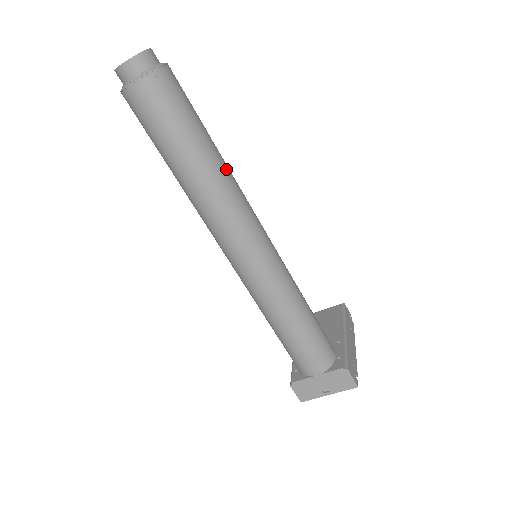
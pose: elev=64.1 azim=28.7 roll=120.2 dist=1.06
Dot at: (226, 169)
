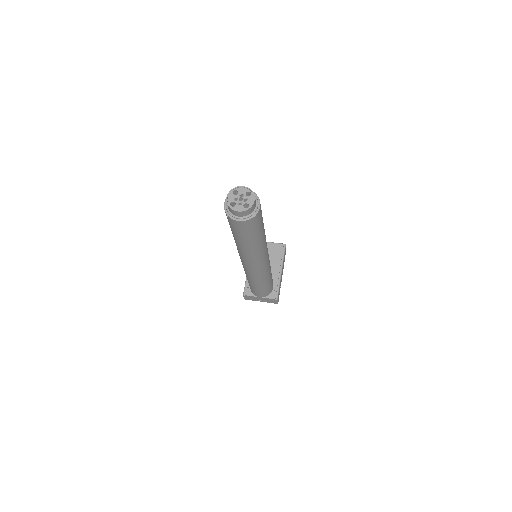
Dot at: (265, 240)
